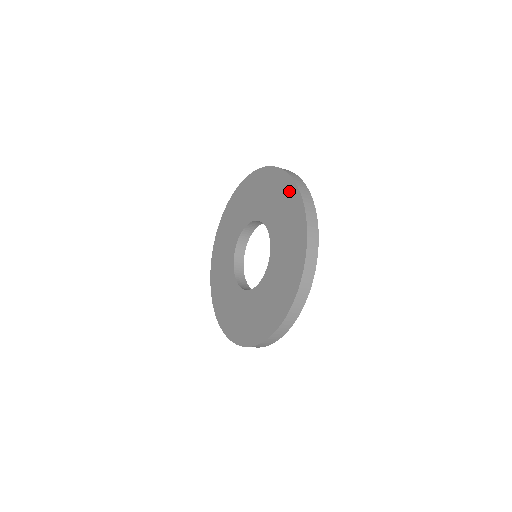
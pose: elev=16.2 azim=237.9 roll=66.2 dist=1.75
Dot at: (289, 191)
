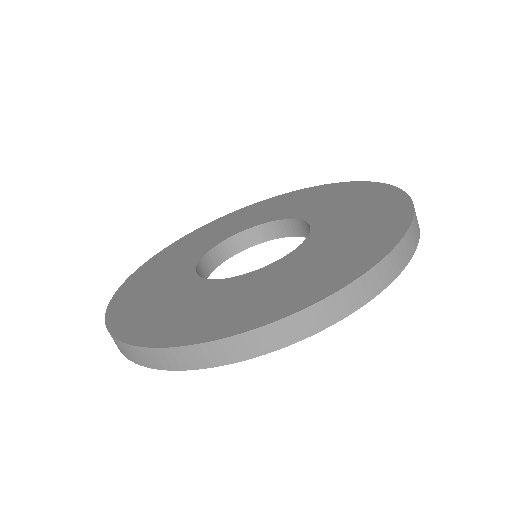
Dot at: (391, 202)
